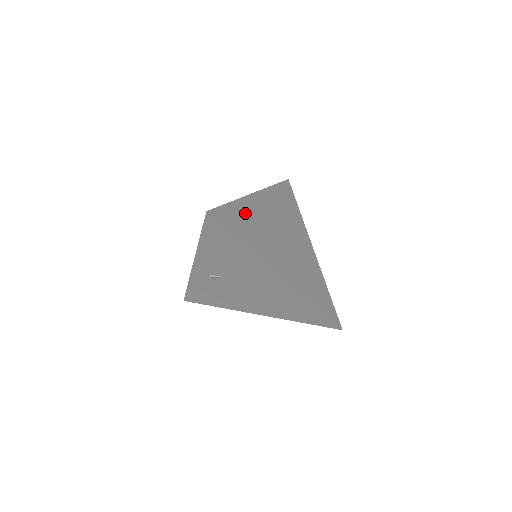
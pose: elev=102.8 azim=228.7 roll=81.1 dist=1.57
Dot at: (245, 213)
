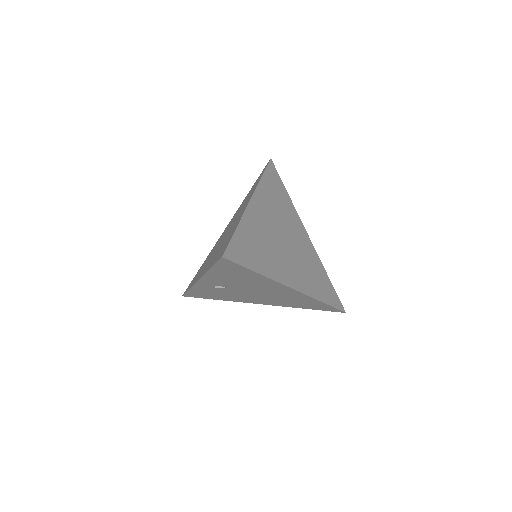
Dot at: (250, 233)
